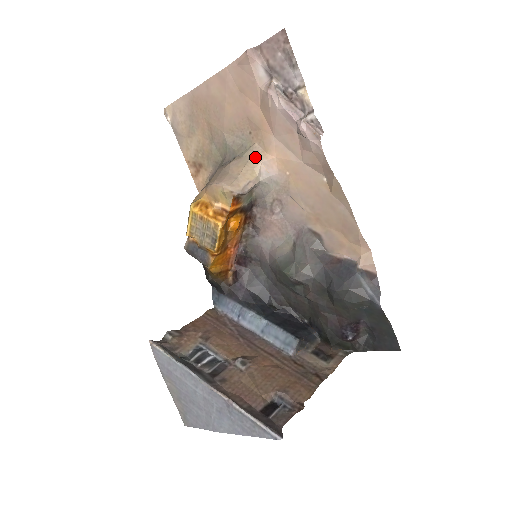
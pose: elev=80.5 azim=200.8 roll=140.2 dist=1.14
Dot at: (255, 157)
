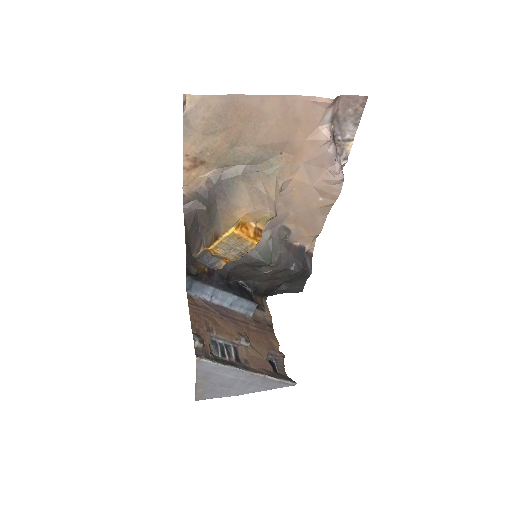
Dot at: (280, 177)
